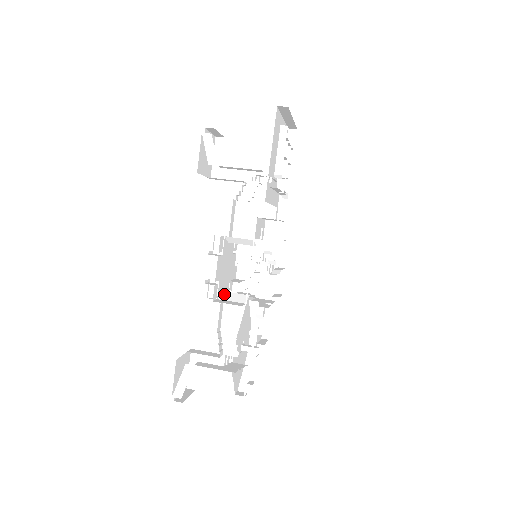
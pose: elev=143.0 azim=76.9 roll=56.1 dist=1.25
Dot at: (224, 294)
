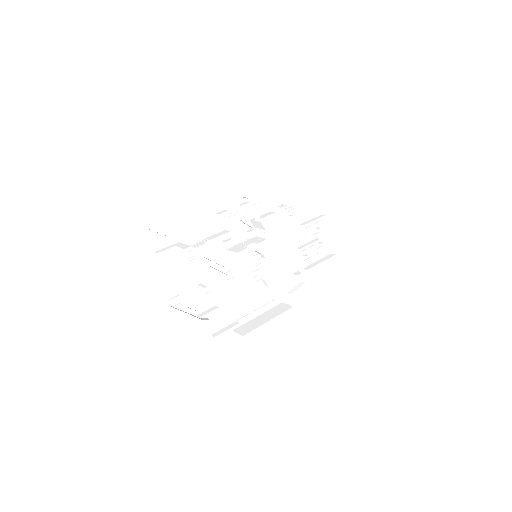
Dot at: (223, 220)
